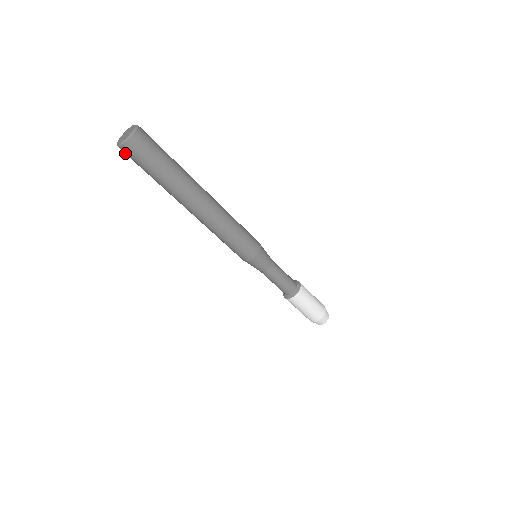
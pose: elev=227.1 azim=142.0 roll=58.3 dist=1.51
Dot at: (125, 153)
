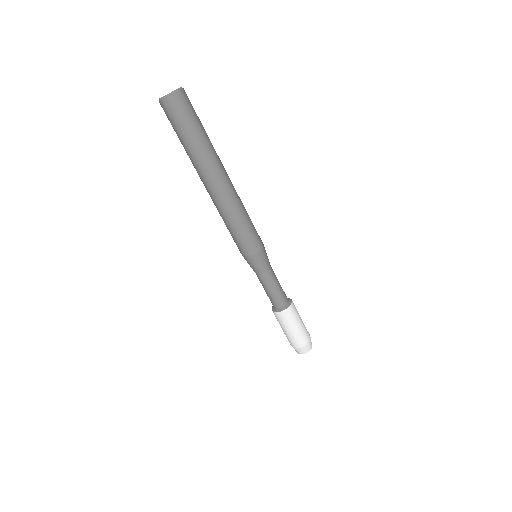
Dot at: (171, 105)
